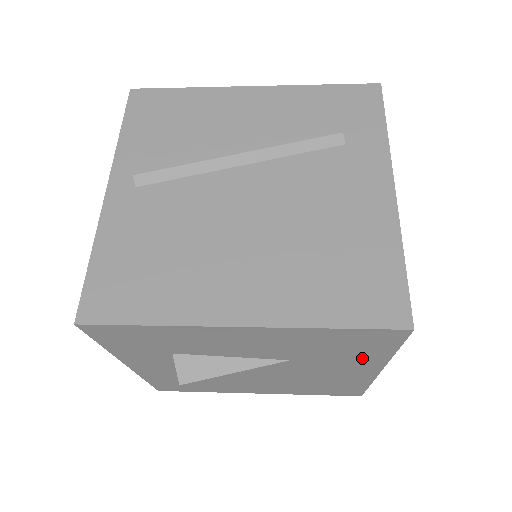
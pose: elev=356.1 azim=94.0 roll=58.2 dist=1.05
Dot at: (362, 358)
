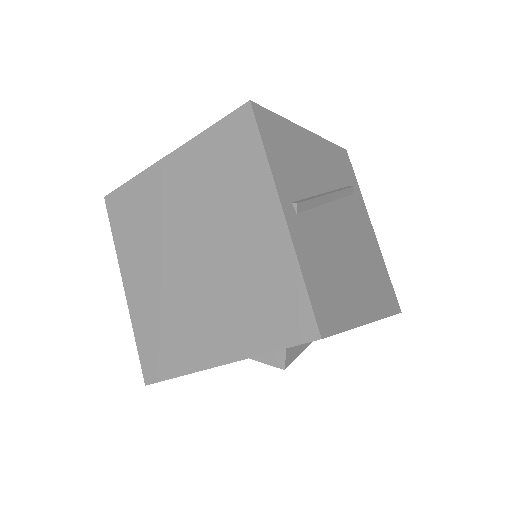
Dot at: occluded
